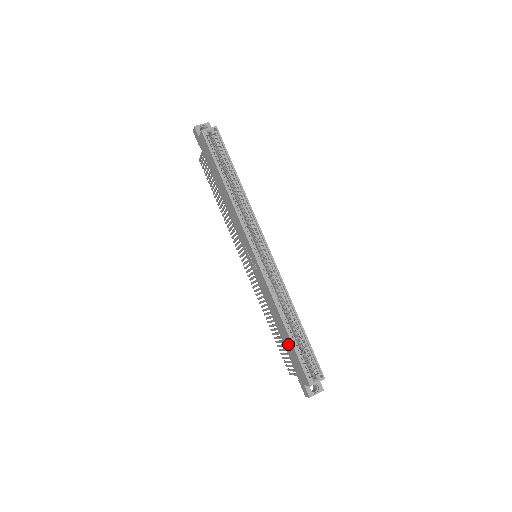
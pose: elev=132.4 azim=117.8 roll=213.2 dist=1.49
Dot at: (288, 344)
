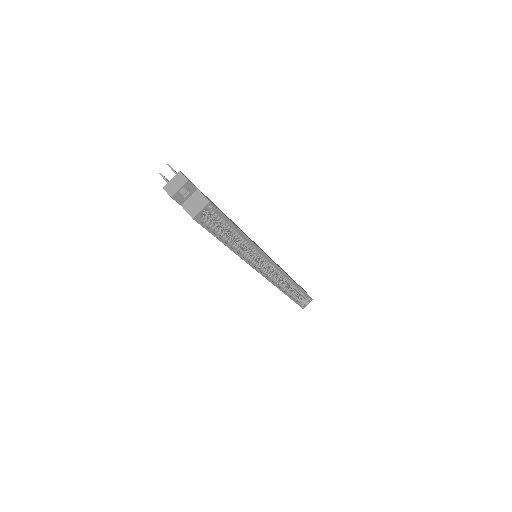
Dot at: occluded
